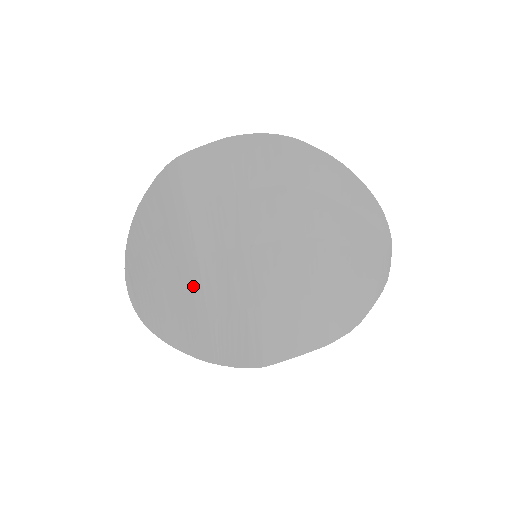
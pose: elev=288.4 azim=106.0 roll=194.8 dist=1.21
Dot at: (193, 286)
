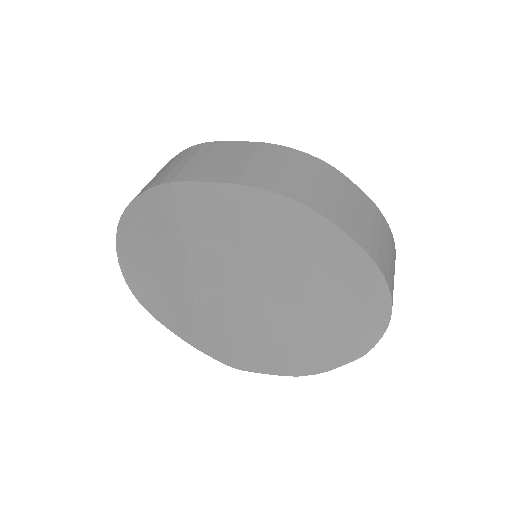
Dot at: (185, 298)
